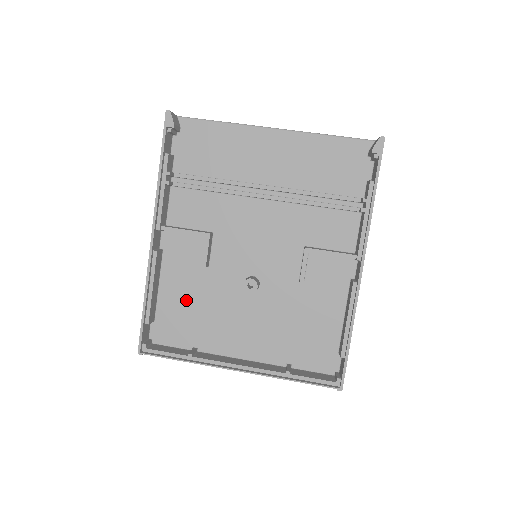
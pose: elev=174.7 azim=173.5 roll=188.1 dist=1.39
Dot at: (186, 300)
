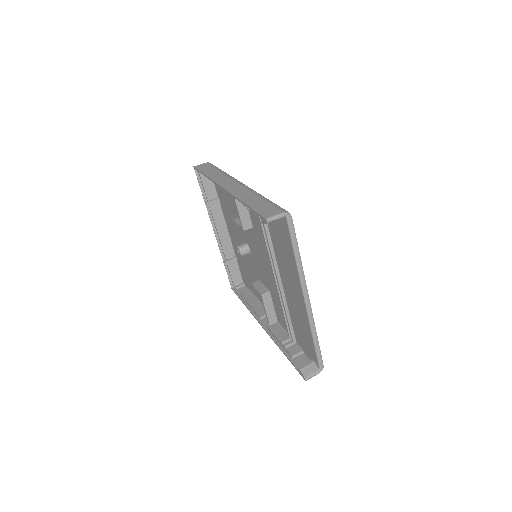
Dot at: (228, 197)
